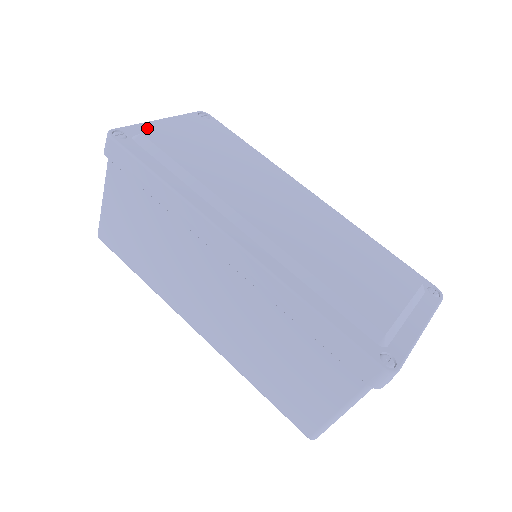
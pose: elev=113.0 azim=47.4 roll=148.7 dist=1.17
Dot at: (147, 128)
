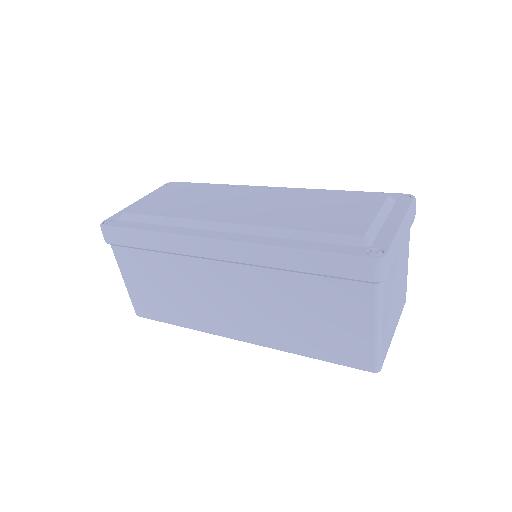
Dot at: occluded
